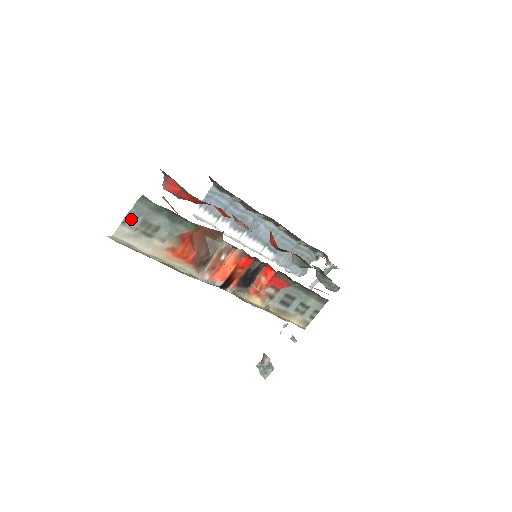
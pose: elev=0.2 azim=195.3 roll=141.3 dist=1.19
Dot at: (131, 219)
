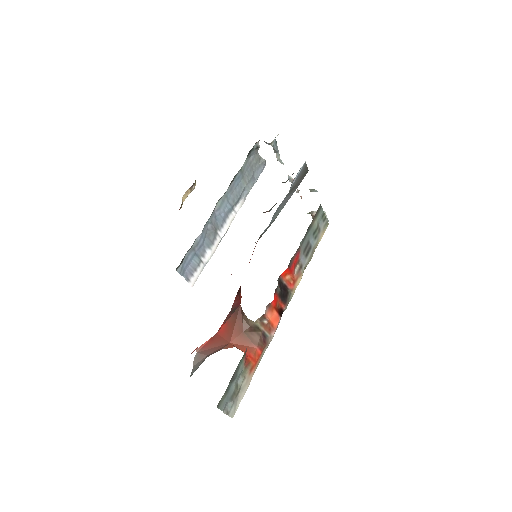
Dot at: (227, 408)
